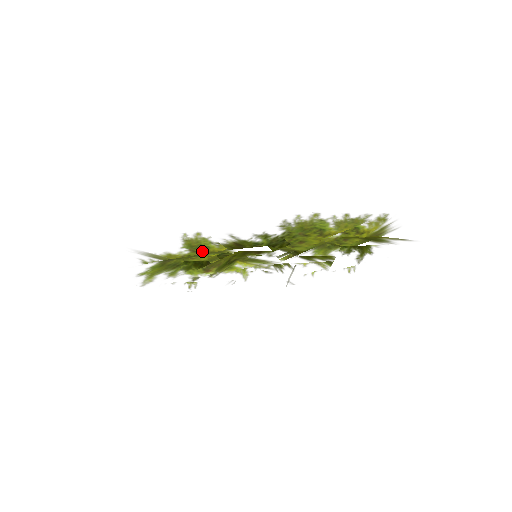
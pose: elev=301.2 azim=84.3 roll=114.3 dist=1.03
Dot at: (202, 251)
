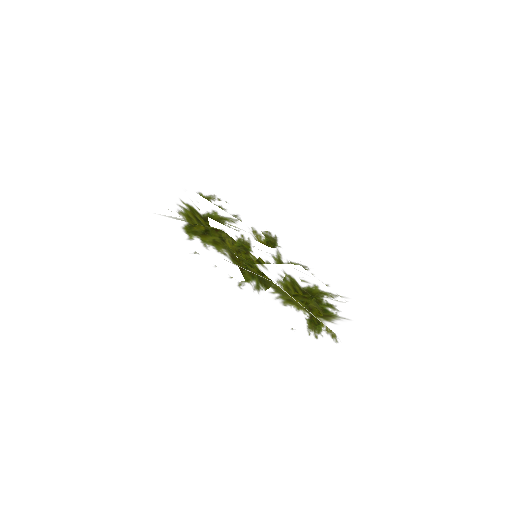
Dot at: occluded
